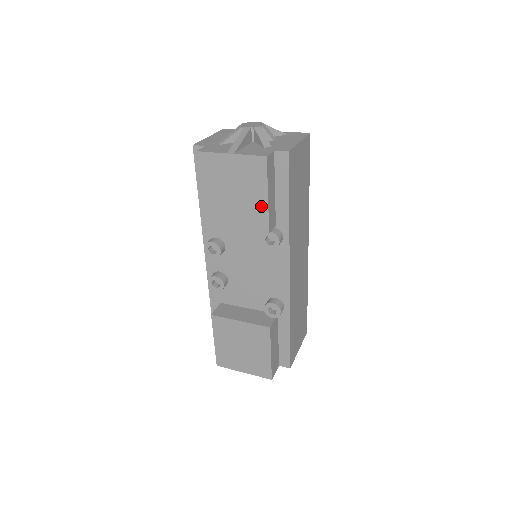
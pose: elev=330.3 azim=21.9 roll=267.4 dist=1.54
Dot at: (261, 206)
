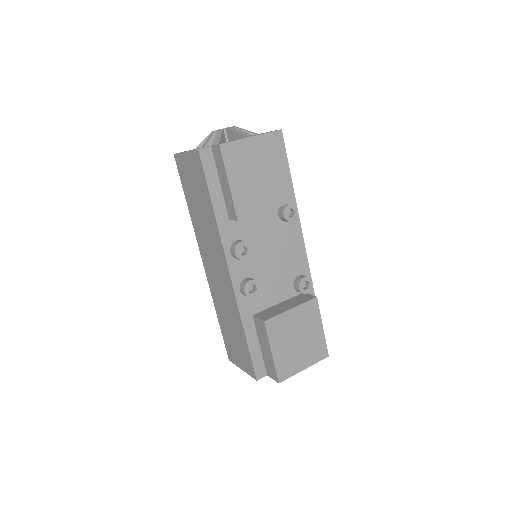
Dot at: (284, 178)
